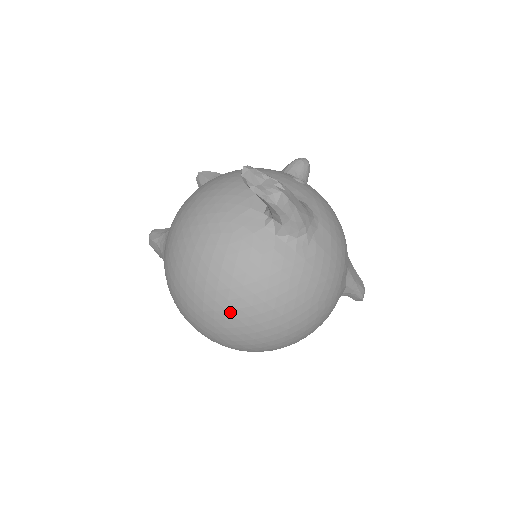
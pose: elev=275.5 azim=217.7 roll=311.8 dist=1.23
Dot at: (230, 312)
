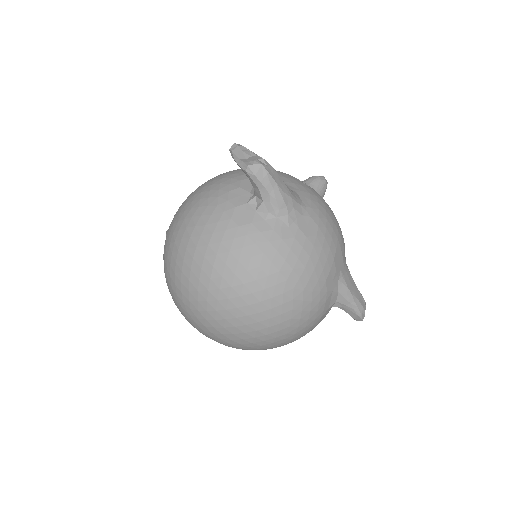
Dot at: (202, 282)
